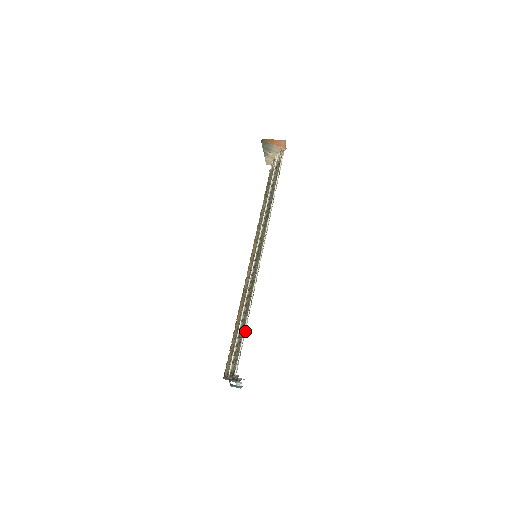
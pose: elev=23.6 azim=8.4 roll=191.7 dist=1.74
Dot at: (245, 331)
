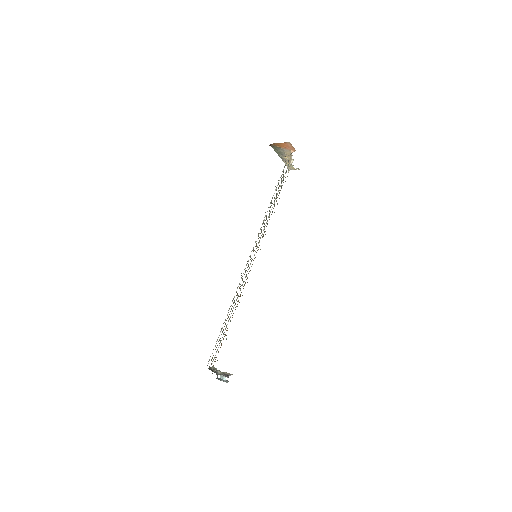
Dot at: occluded
